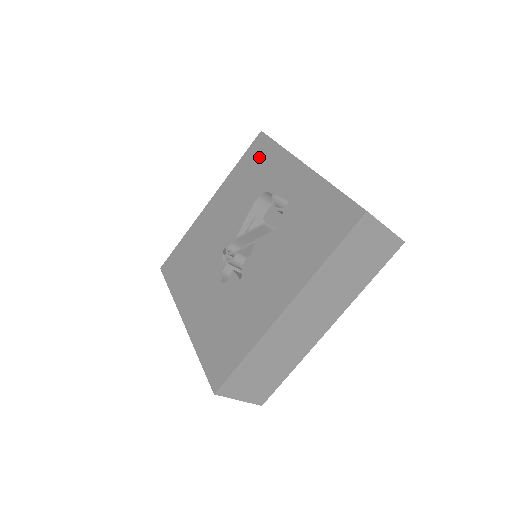
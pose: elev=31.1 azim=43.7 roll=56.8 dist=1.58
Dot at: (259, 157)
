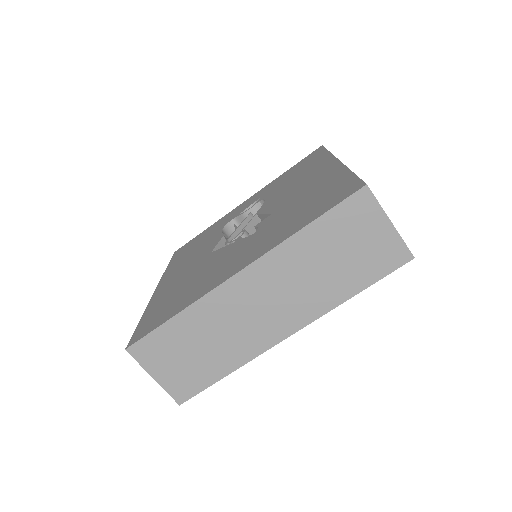
Dot at: (192, 244)
